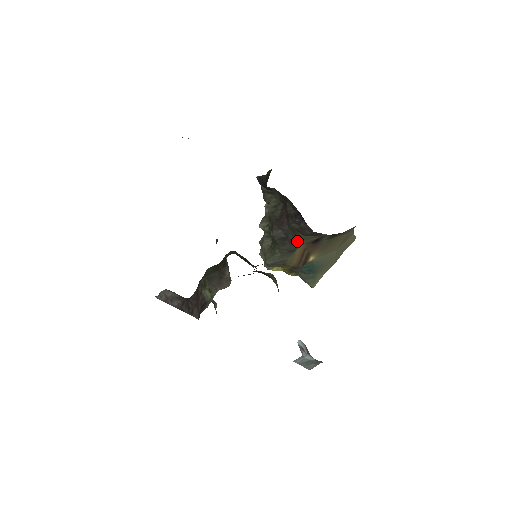
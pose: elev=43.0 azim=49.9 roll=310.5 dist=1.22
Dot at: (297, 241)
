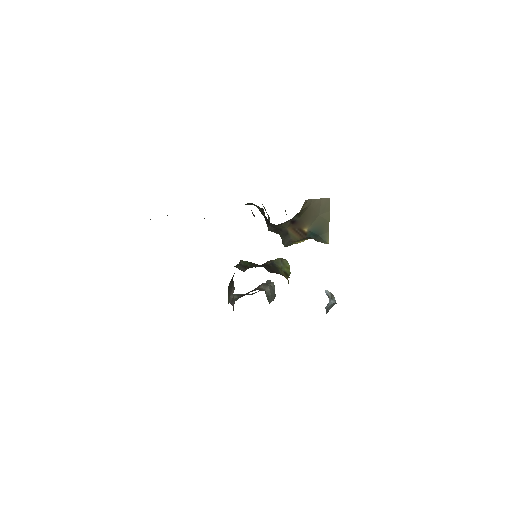
Dot at: (282, 228)
